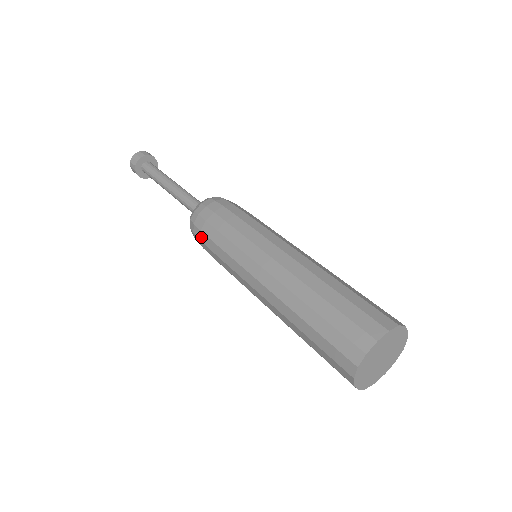
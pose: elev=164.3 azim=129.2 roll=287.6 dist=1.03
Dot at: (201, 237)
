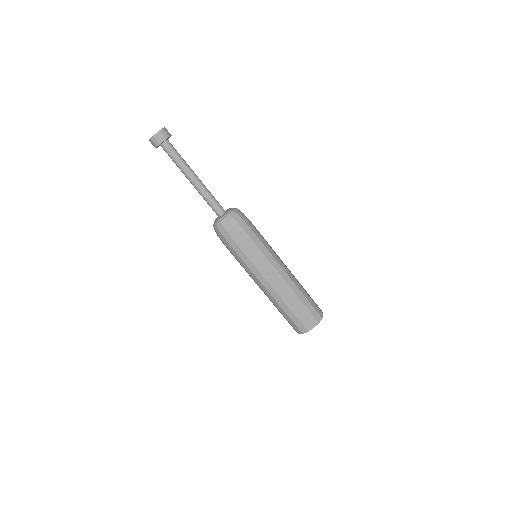
Dot at: (226, 243)
